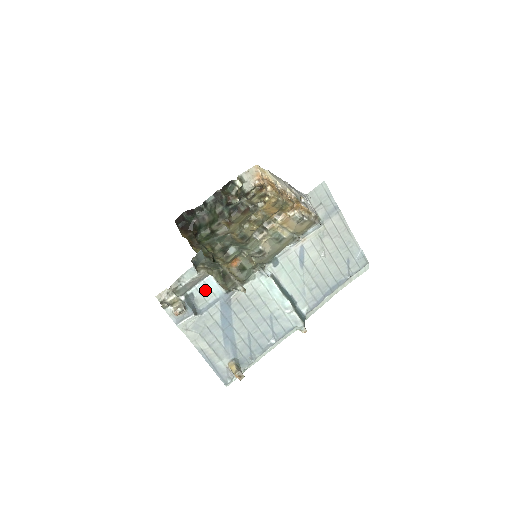
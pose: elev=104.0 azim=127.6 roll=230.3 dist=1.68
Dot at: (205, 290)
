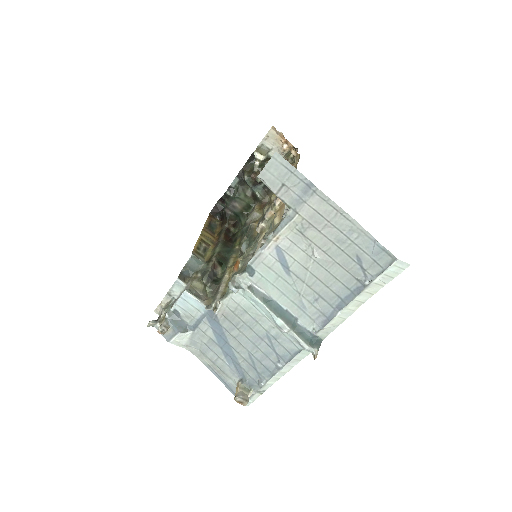
Dot at: (187, 306)
